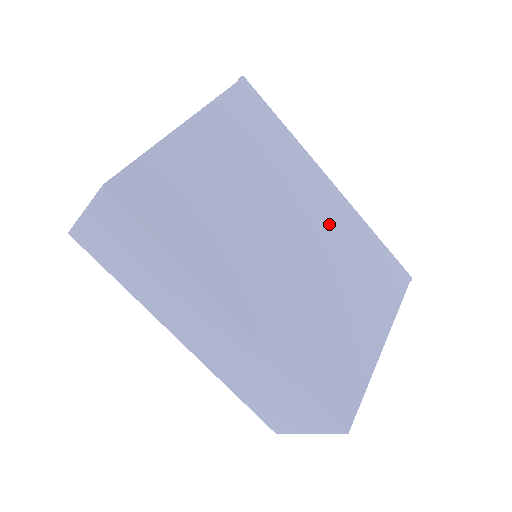
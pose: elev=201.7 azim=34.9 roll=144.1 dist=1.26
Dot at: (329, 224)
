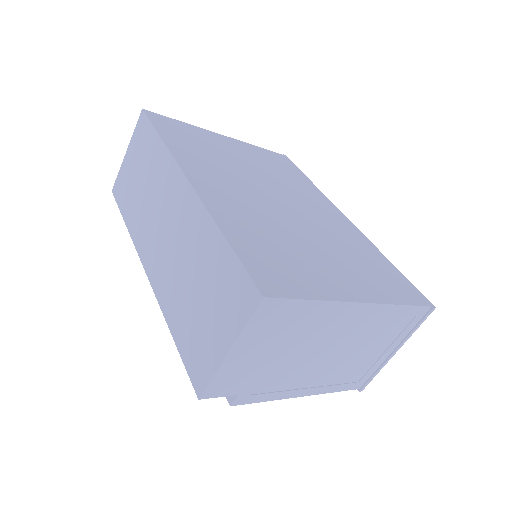
Dot at: (328, 222)
